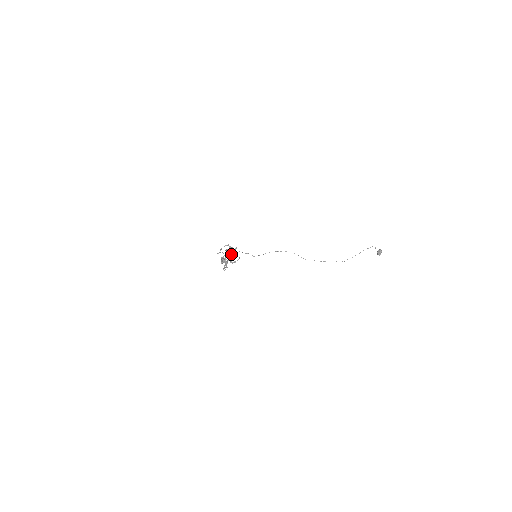
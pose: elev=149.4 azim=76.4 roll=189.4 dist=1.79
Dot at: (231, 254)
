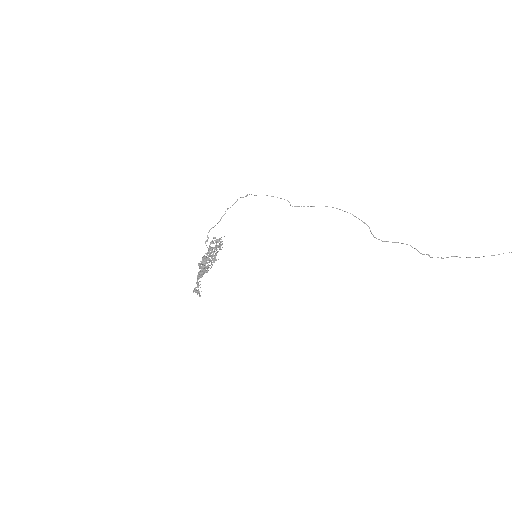
Dot at: (204, 270)
